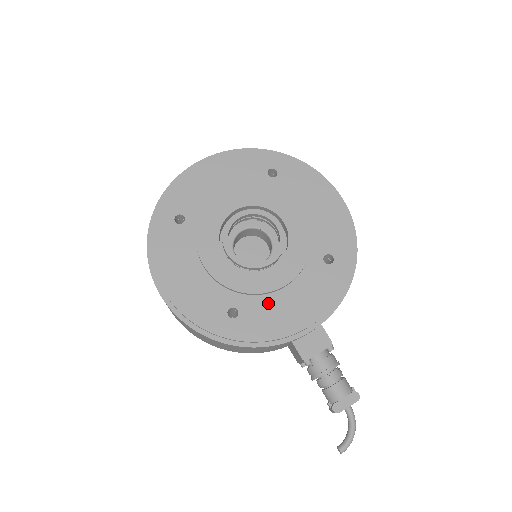
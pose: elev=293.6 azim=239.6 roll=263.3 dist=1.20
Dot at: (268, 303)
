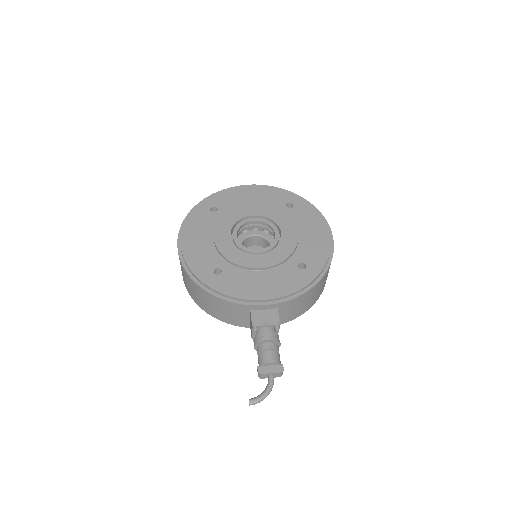
Dot at: (245, 275)
